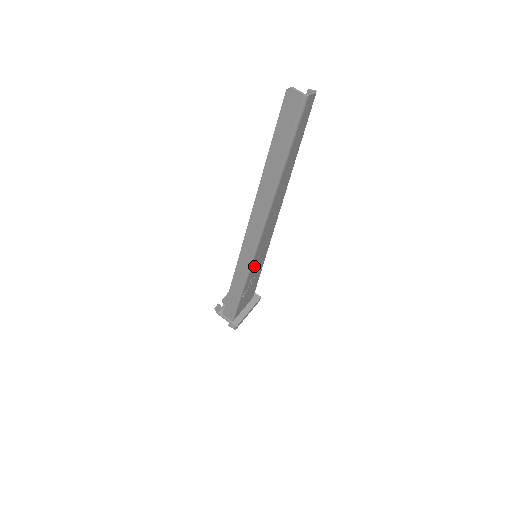
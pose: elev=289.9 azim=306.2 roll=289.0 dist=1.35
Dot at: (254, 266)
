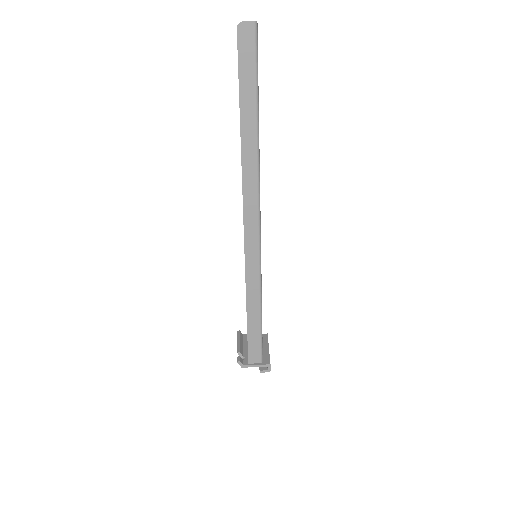
Dot at: occluded
